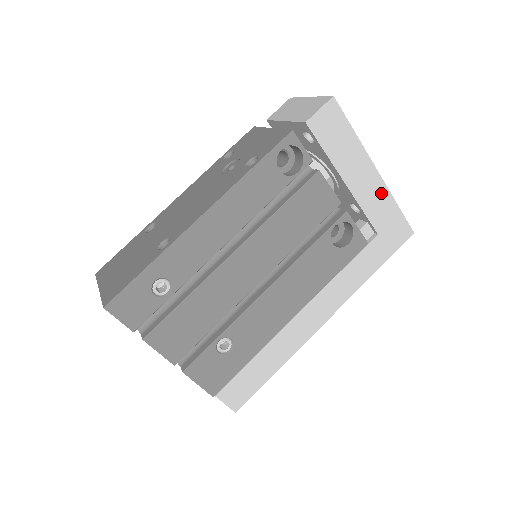
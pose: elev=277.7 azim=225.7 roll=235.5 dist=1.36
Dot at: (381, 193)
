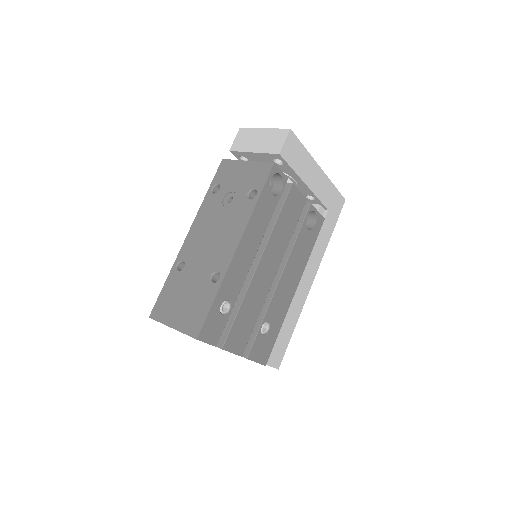
Dot at: (325, 182)
